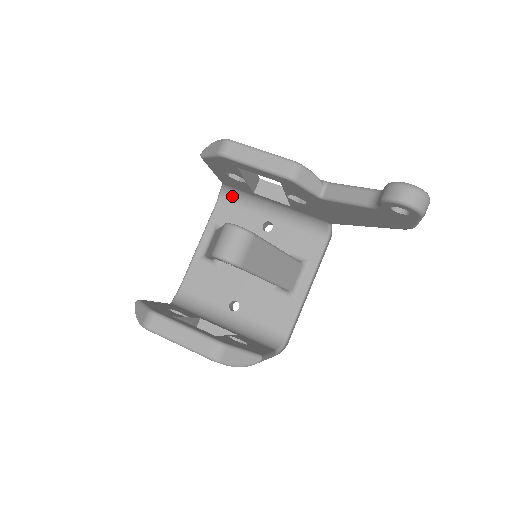
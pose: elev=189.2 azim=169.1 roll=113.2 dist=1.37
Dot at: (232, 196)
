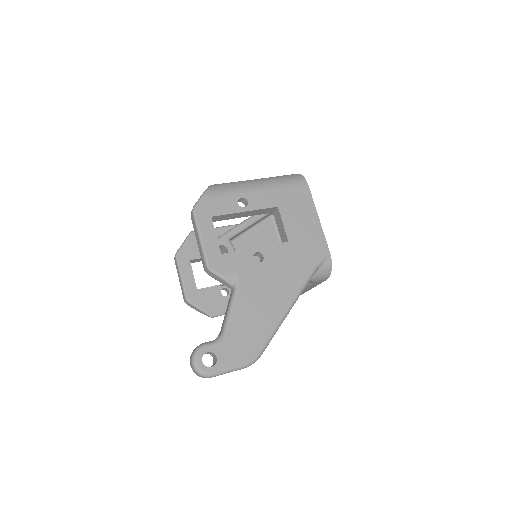
Dot at: occluded
